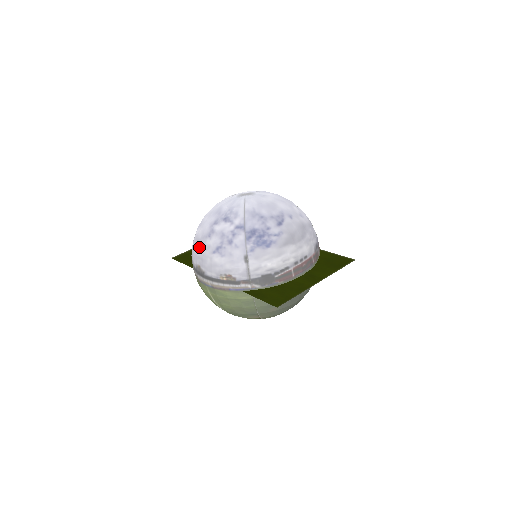
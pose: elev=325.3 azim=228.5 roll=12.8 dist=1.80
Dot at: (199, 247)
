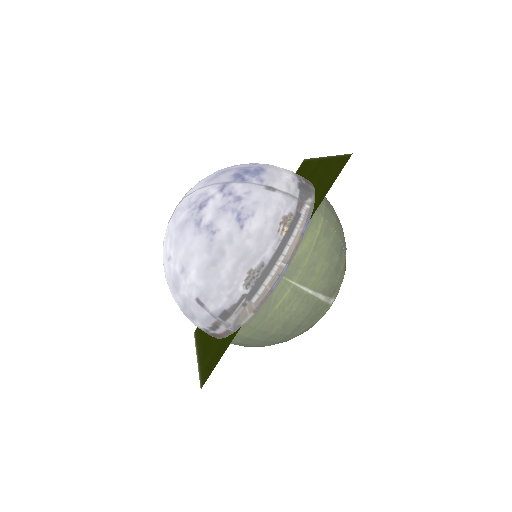
Dot at: (221, 260)
